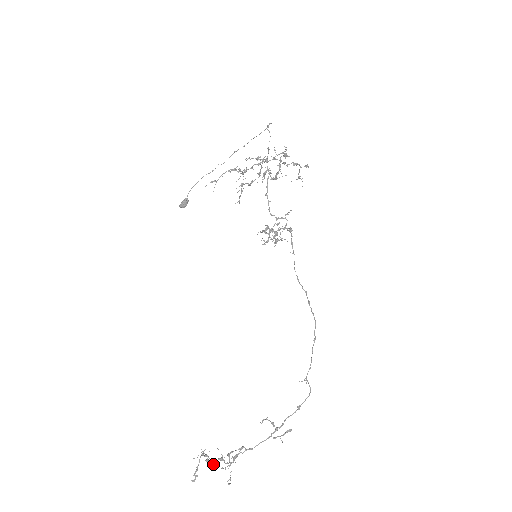
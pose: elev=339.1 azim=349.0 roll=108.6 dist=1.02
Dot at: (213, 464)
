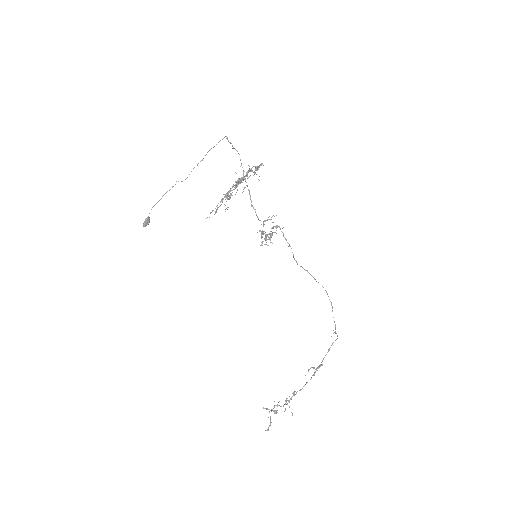
Dot at: occluded
